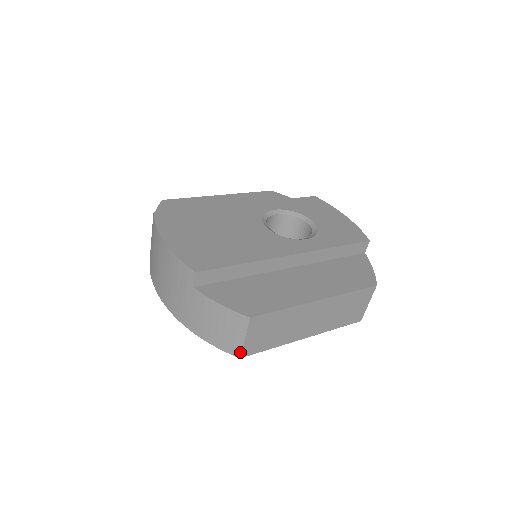
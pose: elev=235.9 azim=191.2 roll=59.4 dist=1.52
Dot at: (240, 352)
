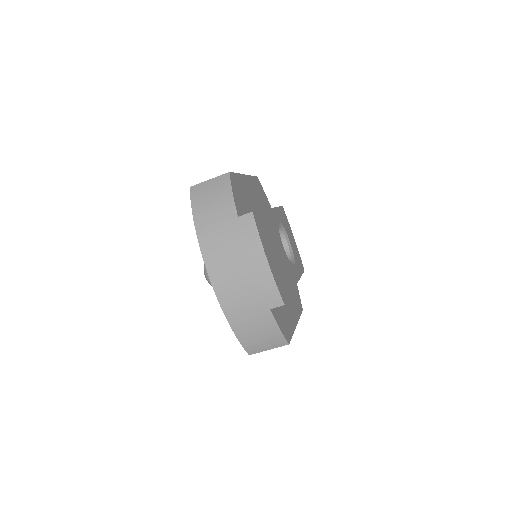
Dot at: (254, 353)
